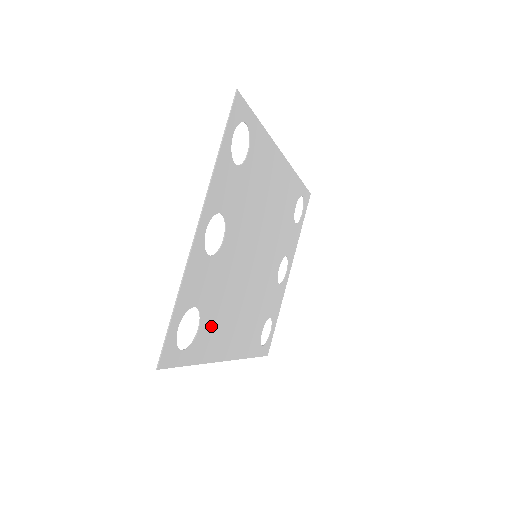
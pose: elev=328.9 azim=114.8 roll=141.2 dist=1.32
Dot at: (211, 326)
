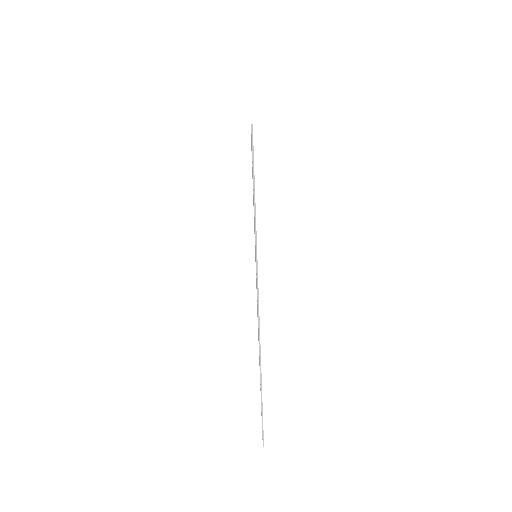
Dot at: occluded
